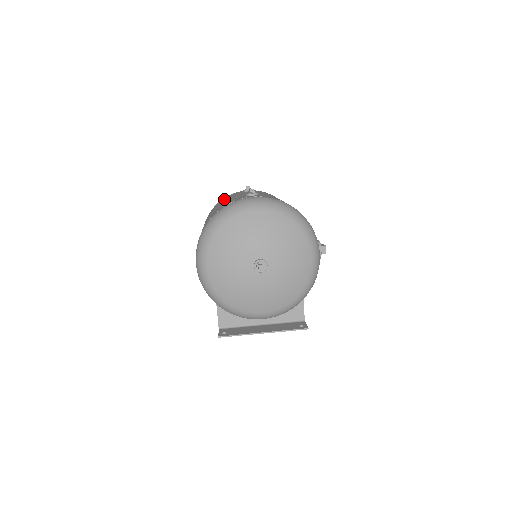
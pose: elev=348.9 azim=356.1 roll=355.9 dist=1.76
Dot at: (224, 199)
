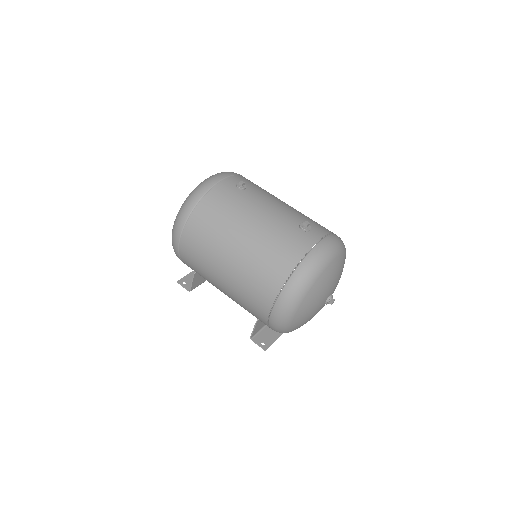
Dot at: (227, 204)
